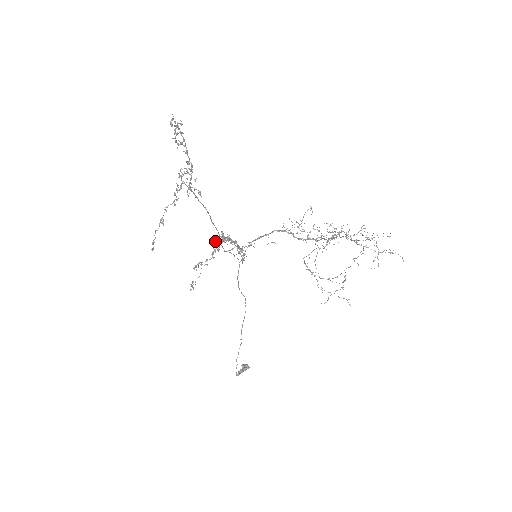
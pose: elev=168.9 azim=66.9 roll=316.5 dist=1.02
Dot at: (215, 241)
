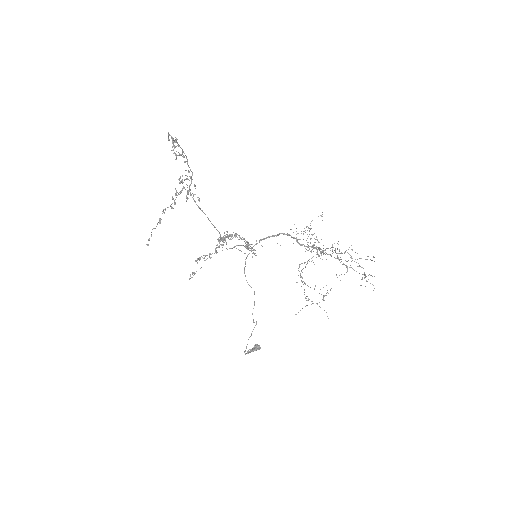
Dot at: occluded
